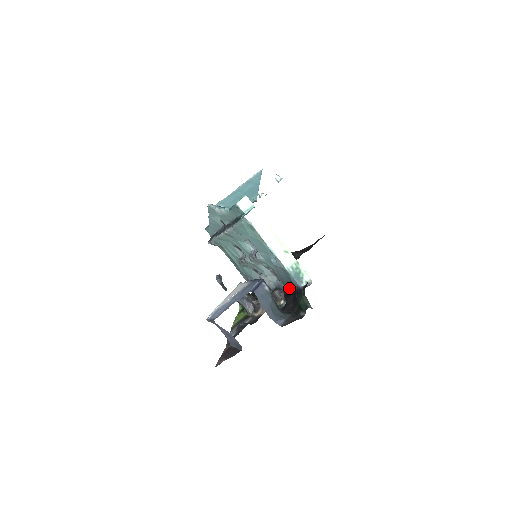
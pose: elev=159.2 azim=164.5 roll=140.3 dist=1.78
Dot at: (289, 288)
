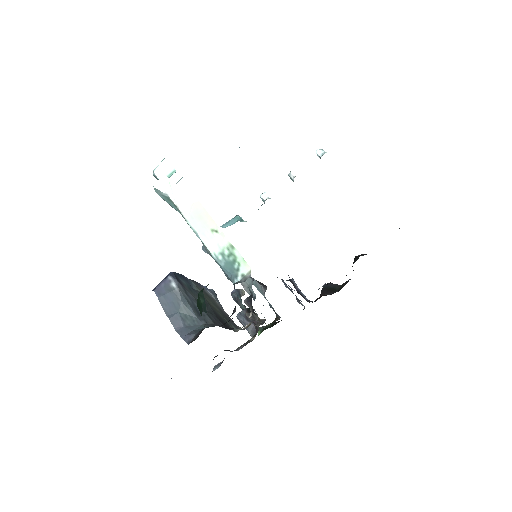
Dot at: occluded
